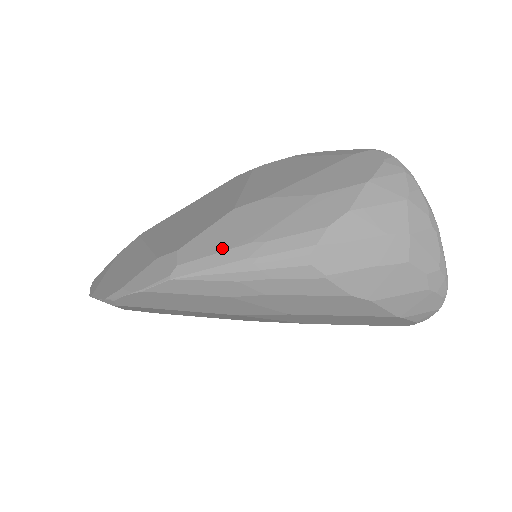
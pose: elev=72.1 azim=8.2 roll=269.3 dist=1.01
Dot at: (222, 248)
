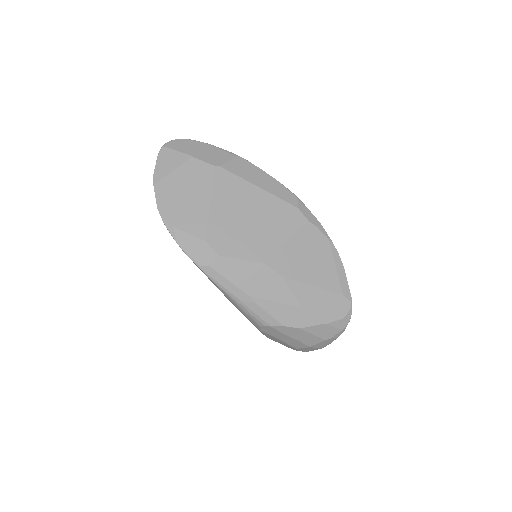
Dot at: (236, 283)
